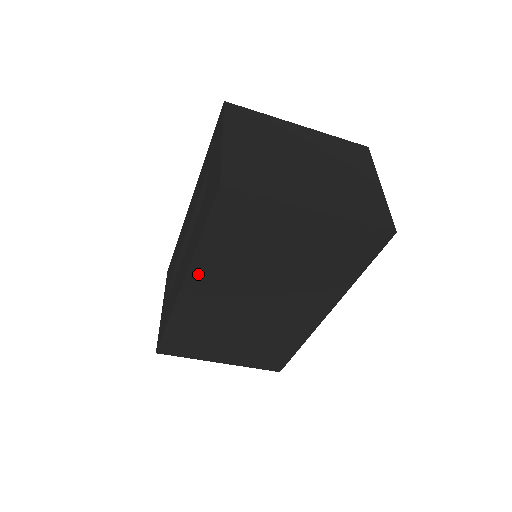
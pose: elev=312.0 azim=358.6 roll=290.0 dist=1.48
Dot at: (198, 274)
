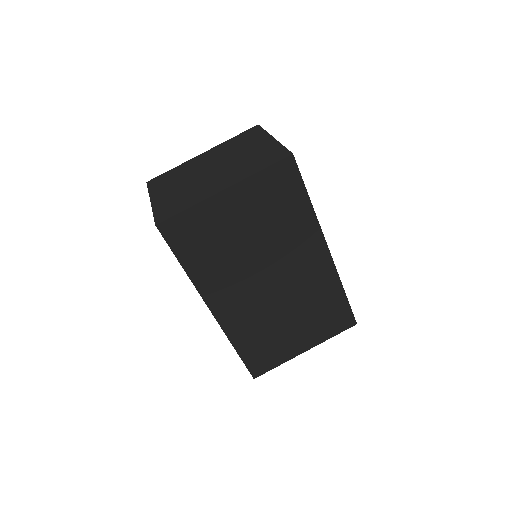
Dot at: (211, 295)
